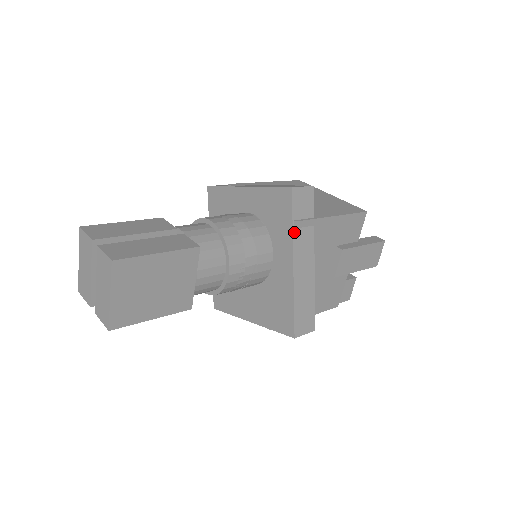
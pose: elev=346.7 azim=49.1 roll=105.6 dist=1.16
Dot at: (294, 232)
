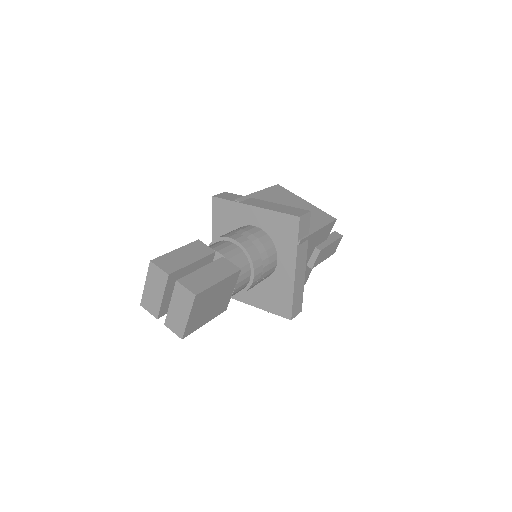
Dot at: (298, 248)
